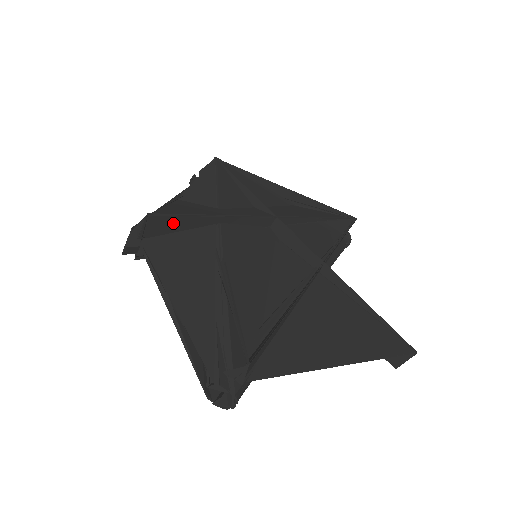
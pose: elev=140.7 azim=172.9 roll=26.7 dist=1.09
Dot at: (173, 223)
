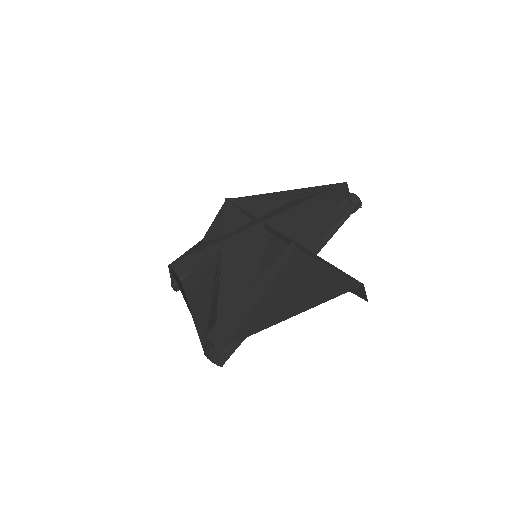
Dot at: (189, 262)
